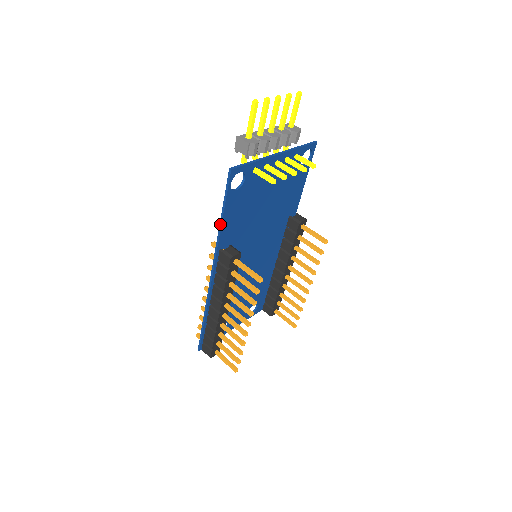
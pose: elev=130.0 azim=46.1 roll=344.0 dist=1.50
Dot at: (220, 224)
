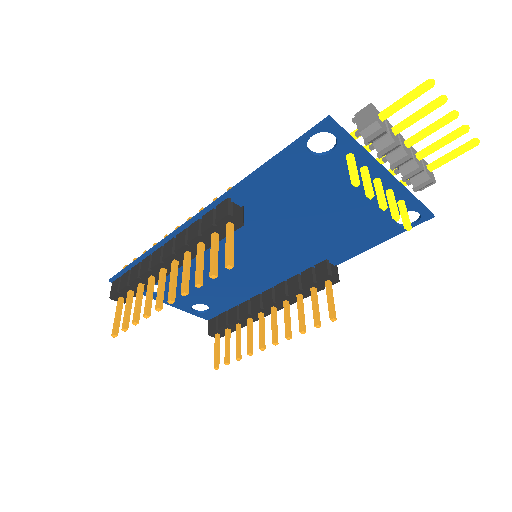
Dot at: (257, 169)
